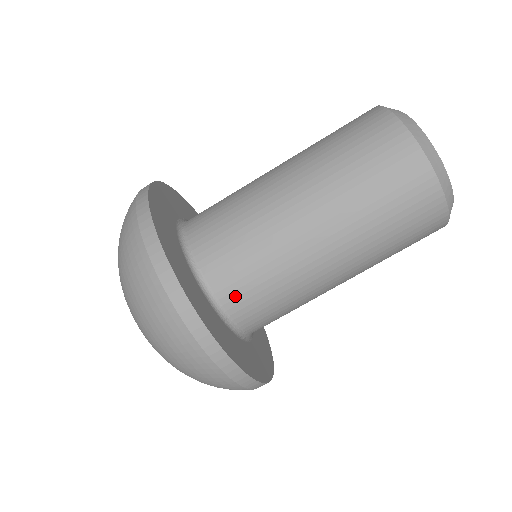
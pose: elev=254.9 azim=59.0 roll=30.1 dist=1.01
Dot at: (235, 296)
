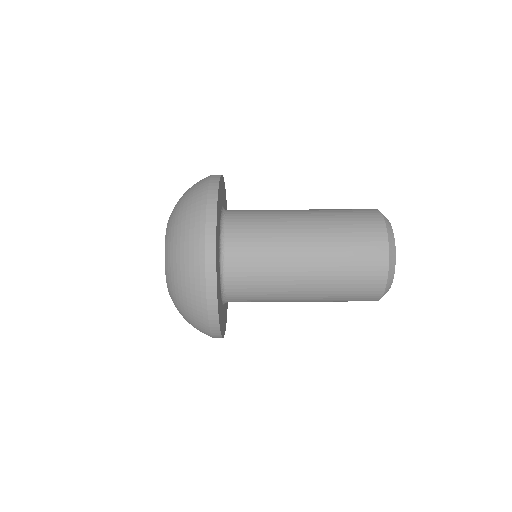
Dot at: (236, 279)
